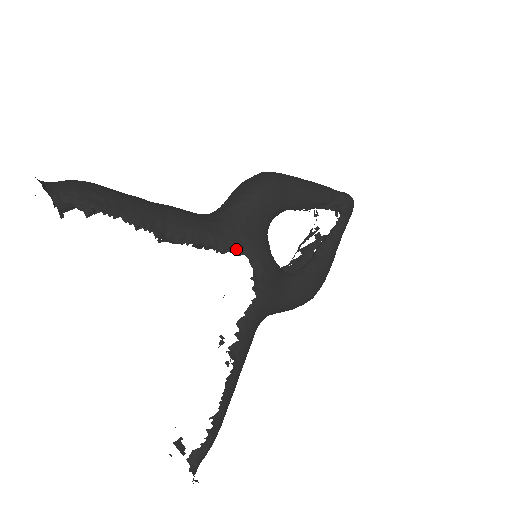
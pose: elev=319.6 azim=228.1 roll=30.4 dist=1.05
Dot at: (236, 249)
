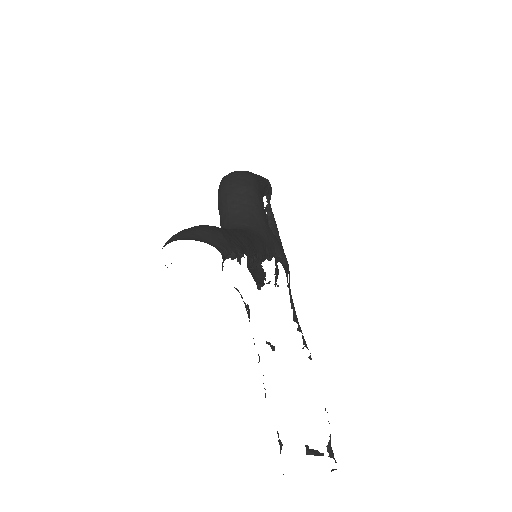
Dot at: (274, 252)
